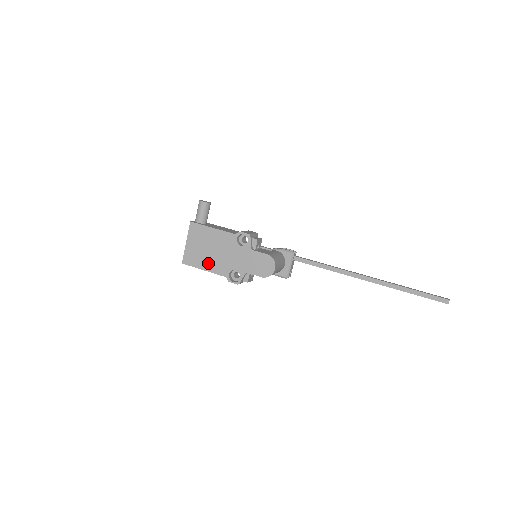
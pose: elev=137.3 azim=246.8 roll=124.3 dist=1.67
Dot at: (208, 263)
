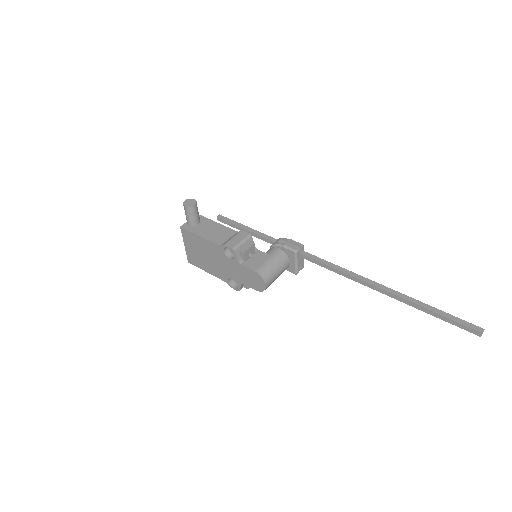
Dot at: (208, 267)
